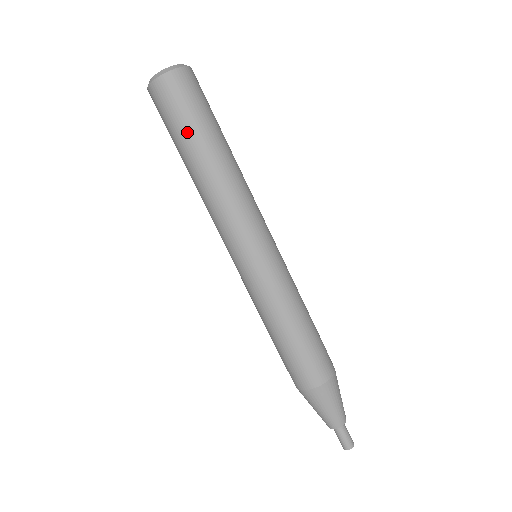
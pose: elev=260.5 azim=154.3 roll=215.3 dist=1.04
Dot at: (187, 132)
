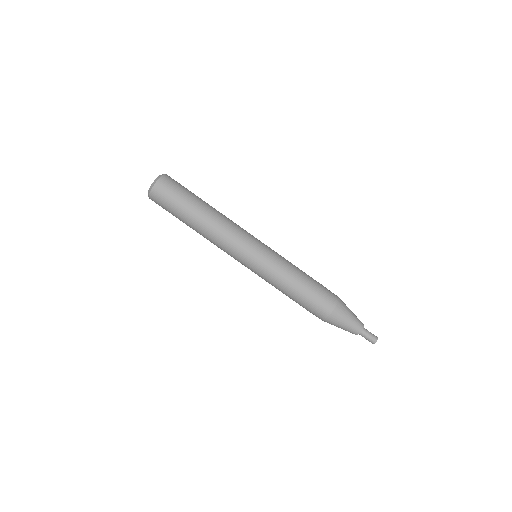
Dot at: (186, 202)
